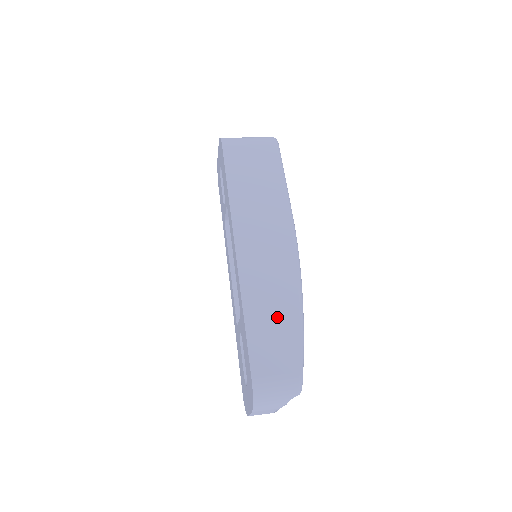
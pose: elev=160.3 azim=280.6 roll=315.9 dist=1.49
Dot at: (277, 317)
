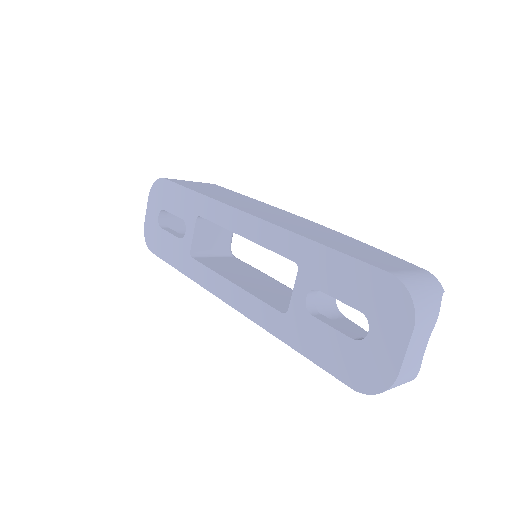
Dot at: (347, 243)
